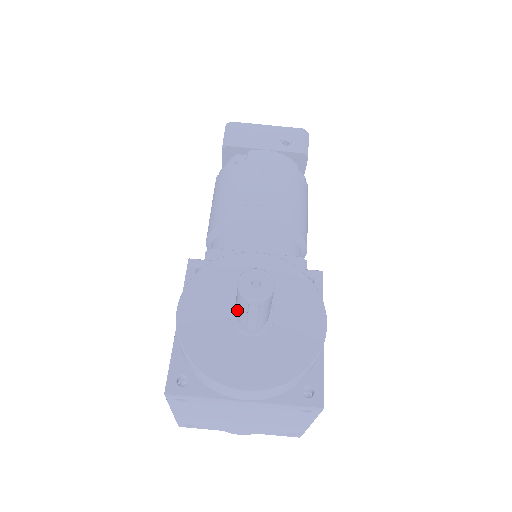
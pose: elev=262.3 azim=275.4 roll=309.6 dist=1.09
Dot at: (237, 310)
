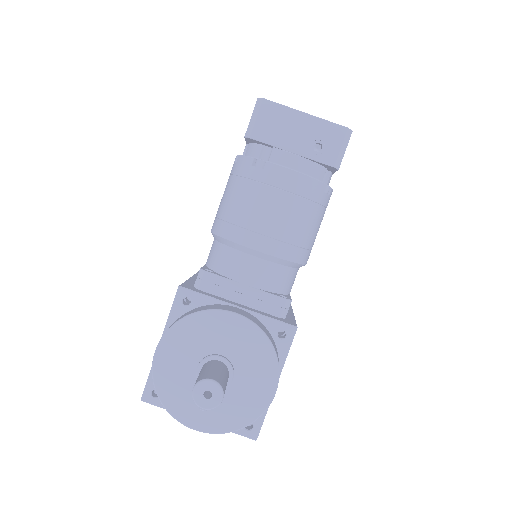
Dot at: occluded
